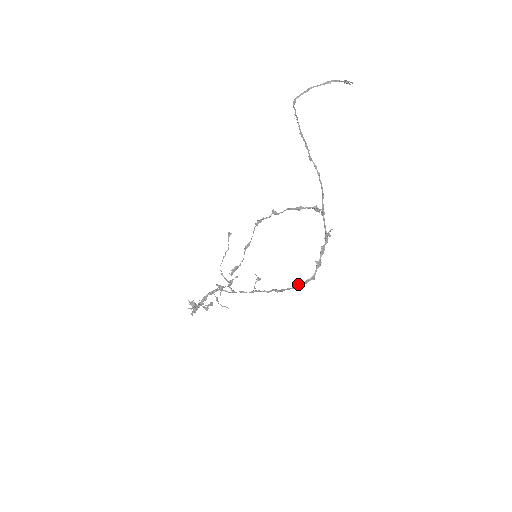
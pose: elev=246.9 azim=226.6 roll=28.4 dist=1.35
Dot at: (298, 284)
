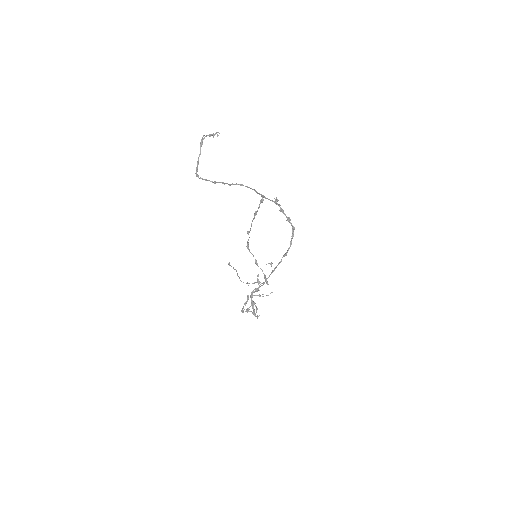
Dot at: (291, 240)
